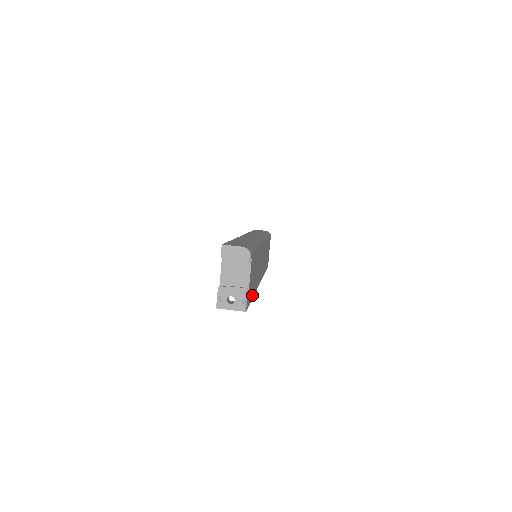
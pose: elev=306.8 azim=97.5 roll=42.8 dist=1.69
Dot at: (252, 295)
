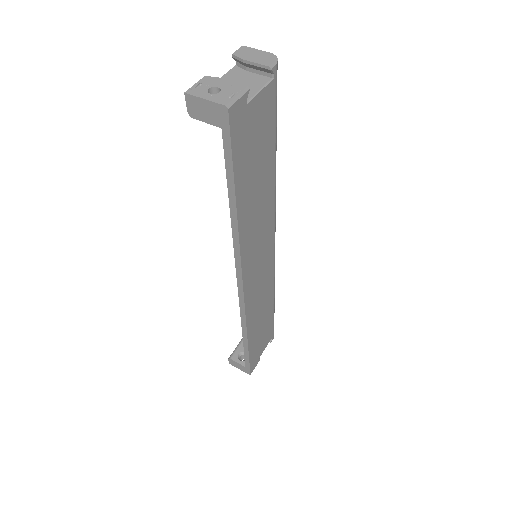
Dot at: (238, 187)
